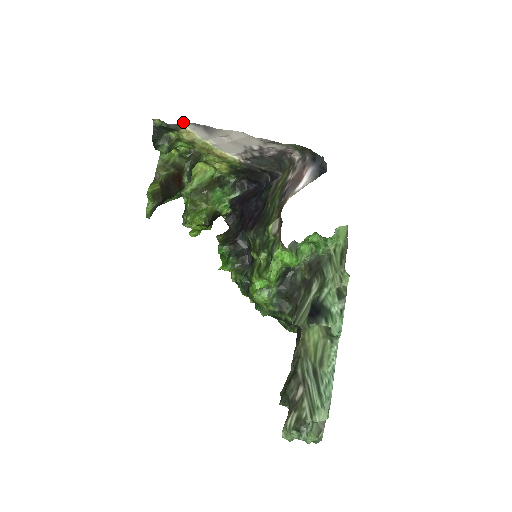
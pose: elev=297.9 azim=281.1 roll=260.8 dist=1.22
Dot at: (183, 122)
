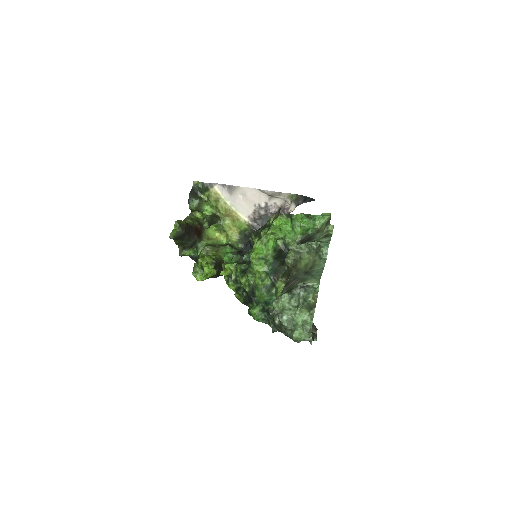
Dot at: (214, 183)
